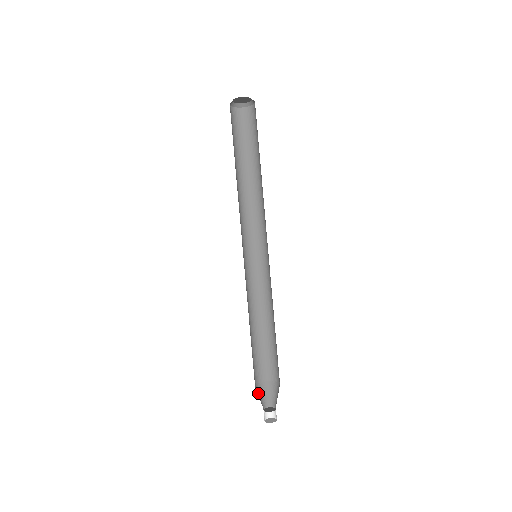
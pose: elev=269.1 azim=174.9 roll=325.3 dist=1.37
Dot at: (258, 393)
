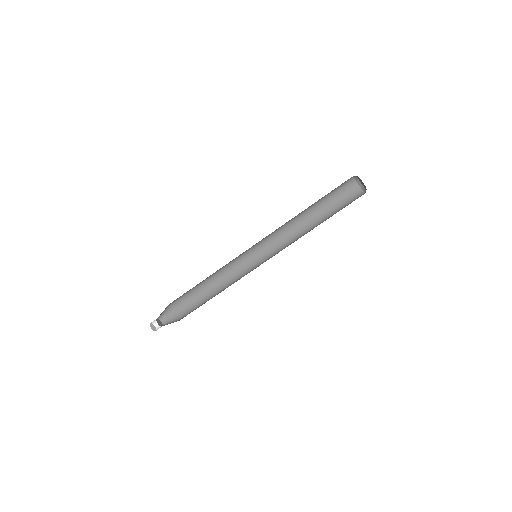
Dot at: (166, 309)
